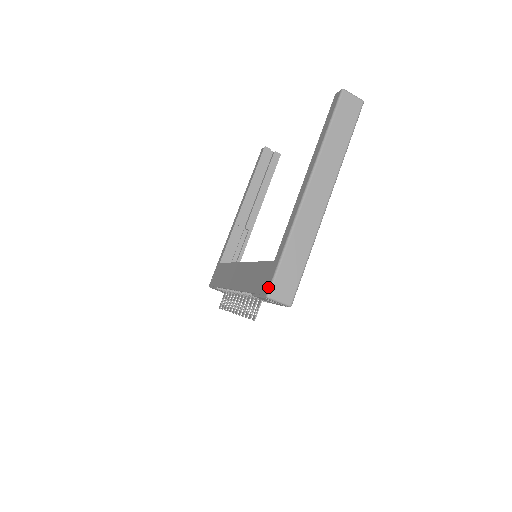
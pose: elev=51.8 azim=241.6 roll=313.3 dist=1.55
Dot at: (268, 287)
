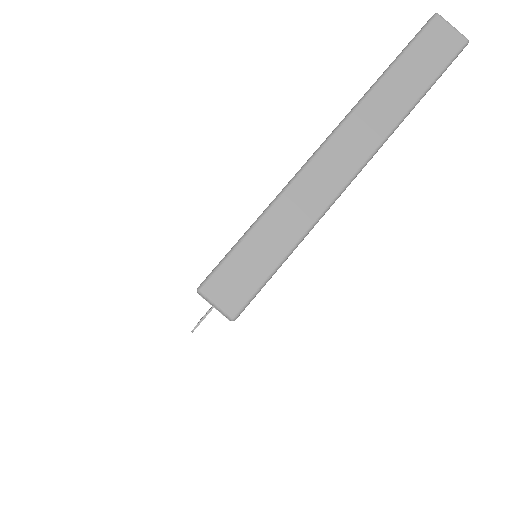
Dot at: occluded
